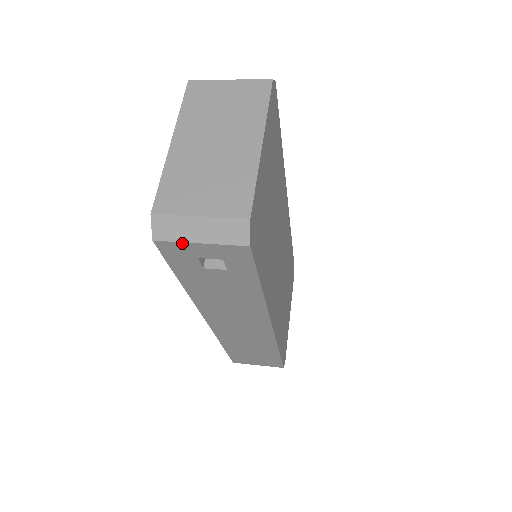
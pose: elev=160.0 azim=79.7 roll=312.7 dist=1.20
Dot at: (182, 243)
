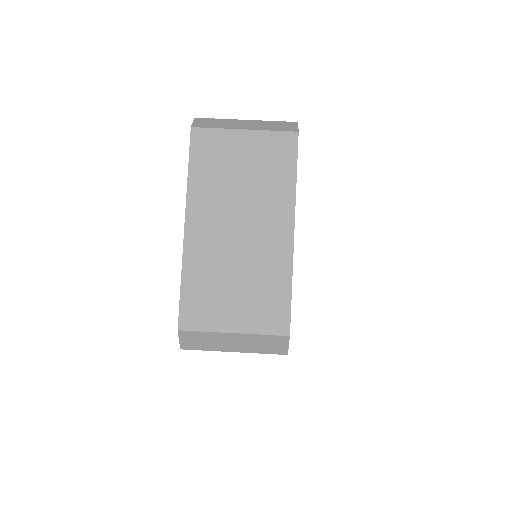
Dot at: (213, 350)
